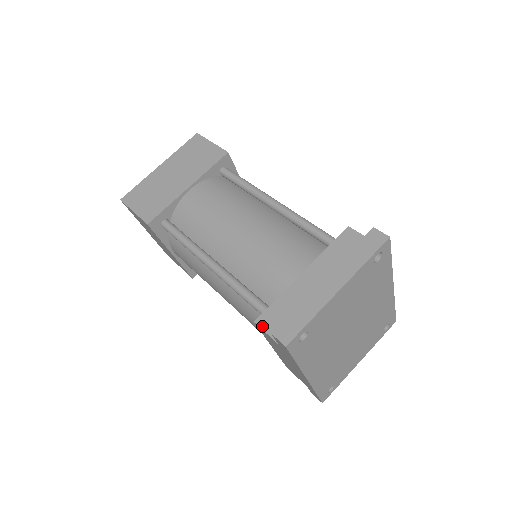
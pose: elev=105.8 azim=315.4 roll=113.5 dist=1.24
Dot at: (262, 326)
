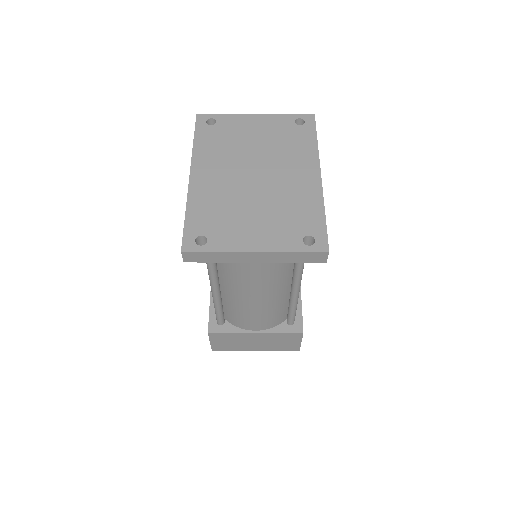
Dot at: occluded
